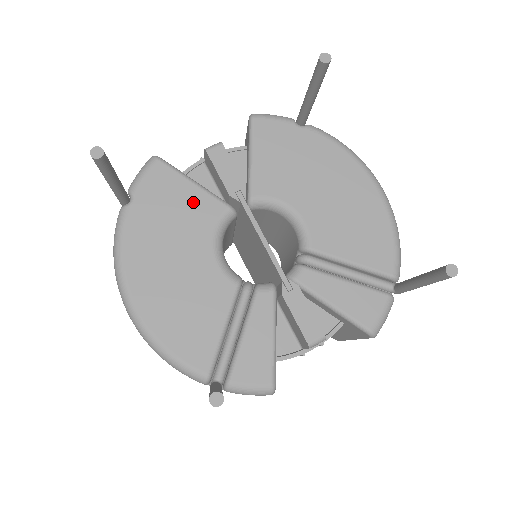
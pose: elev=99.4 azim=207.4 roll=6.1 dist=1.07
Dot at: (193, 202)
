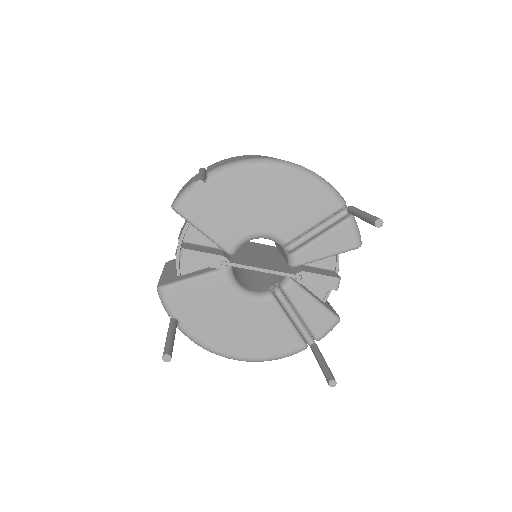
Dot at: (206, 288)
